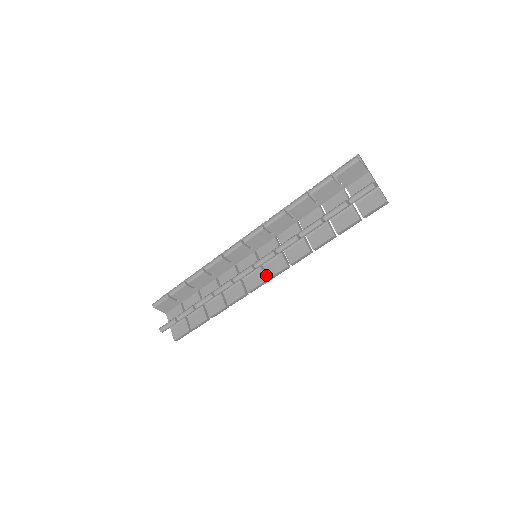
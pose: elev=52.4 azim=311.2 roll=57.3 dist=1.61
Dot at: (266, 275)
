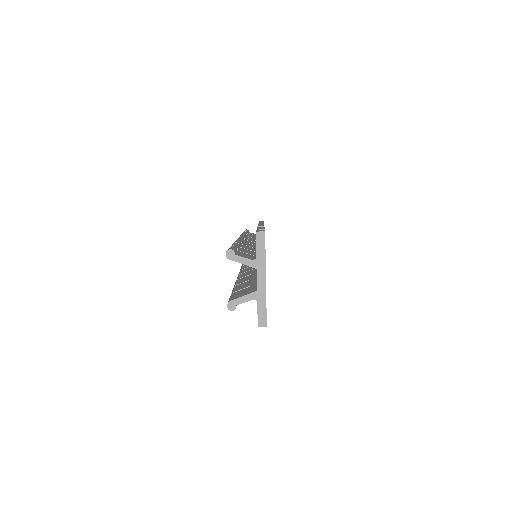
Dot at: occluded
